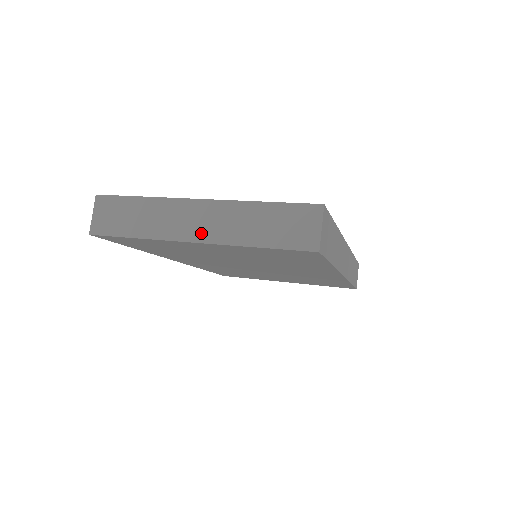
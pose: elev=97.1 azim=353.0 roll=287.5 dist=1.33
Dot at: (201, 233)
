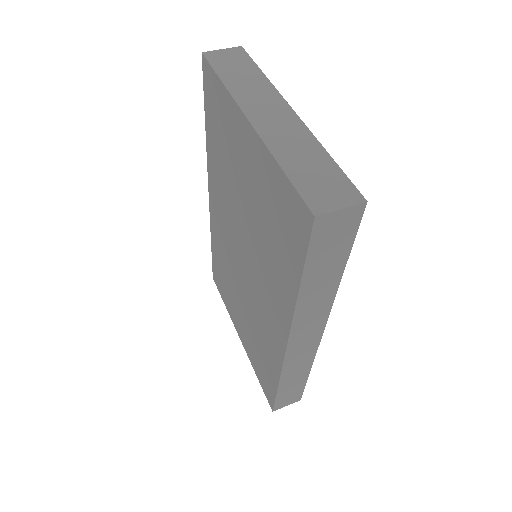
Dot at: (262, 121)
